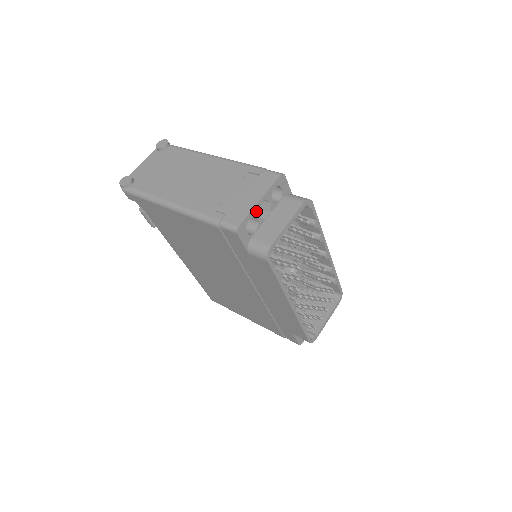
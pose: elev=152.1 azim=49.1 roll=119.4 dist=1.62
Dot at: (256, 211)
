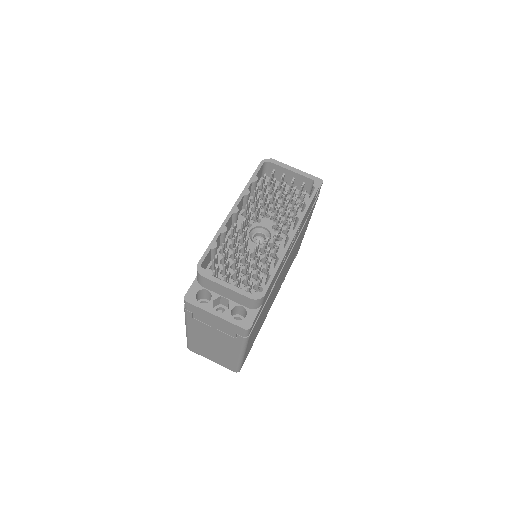
Dot at: occluded
